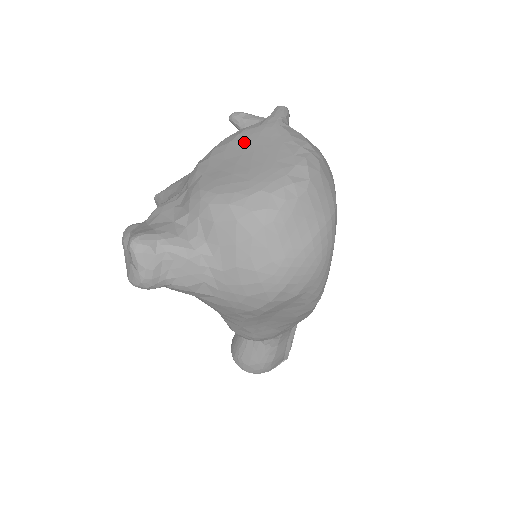
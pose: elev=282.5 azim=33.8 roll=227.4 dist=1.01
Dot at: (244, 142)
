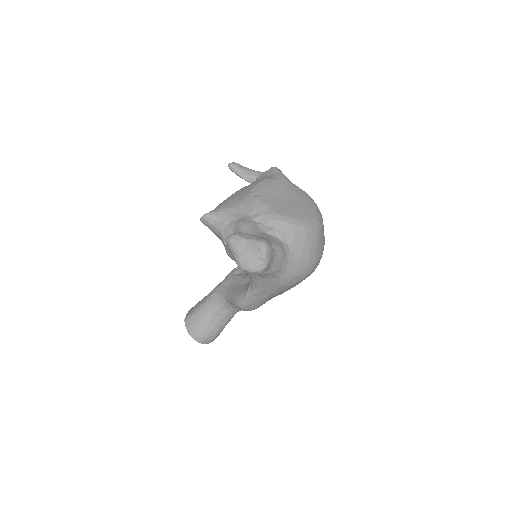
Dot at: (279, 188)
